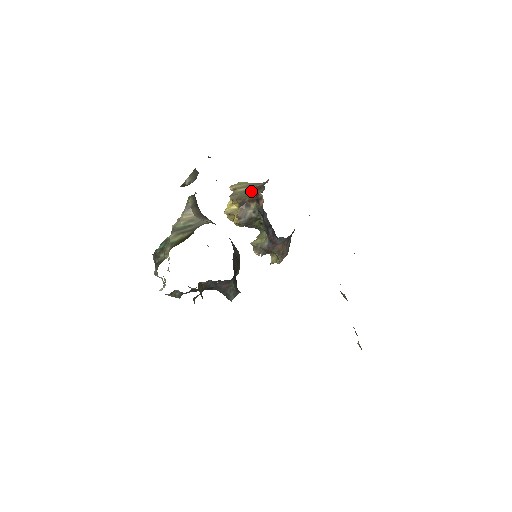
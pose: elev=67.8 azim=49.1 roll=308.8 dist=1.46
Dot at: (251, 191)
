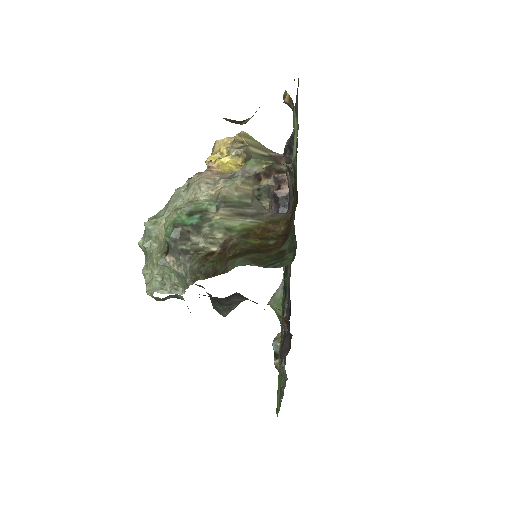
Dot at: occluded
